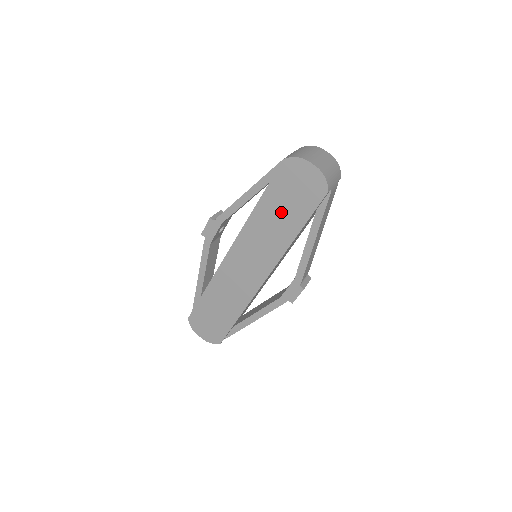
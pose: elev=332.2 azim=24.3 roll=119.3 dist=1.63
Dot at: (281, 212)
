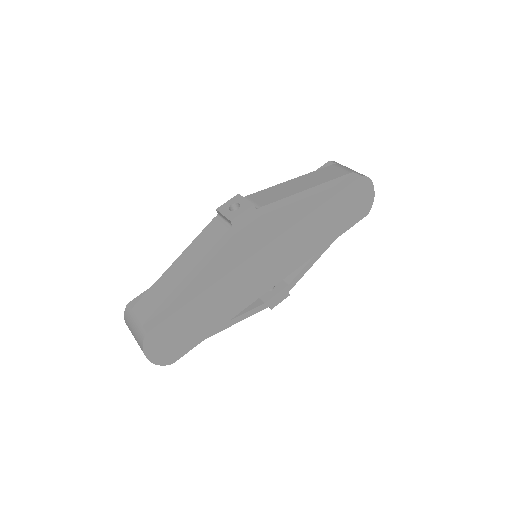
Dot at: (331, 221)
